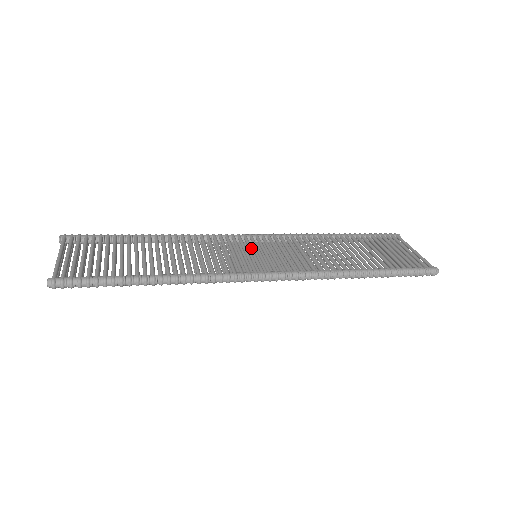
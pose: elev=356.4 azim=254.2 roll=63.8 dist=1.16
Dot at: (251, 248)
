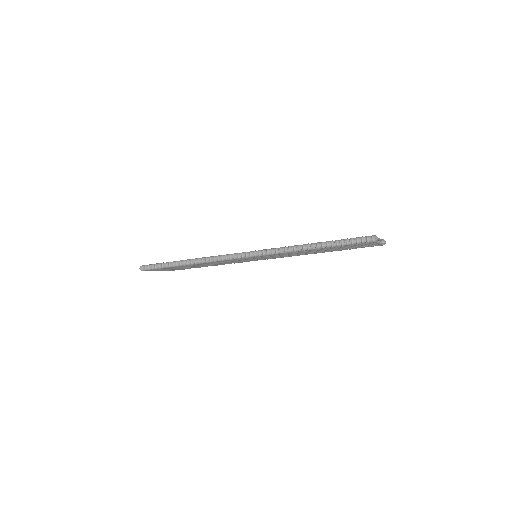
Dot at: occluded
